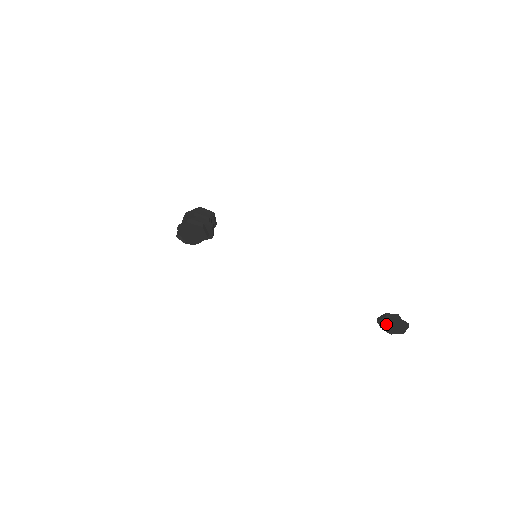
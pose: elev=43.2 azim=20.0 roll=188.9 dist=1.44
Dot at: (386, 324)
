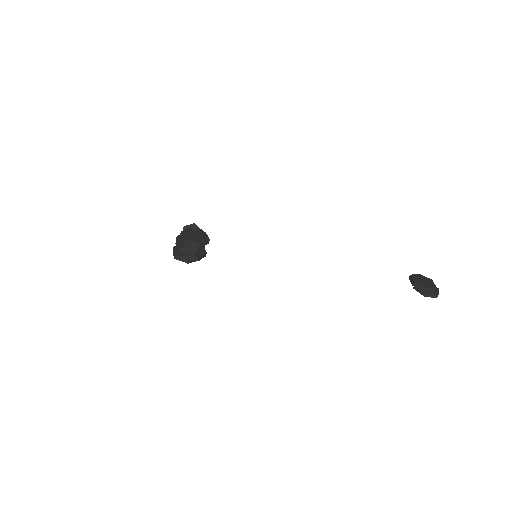
Dot at: (414, 287)
